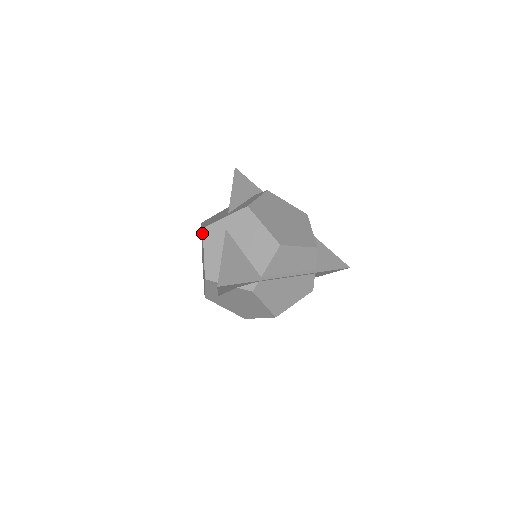
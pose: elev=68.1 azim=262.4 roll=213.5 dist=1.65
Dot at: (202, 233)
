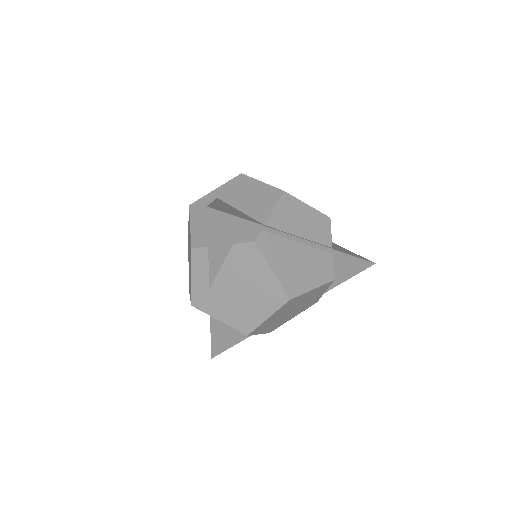
Dot at: occluded
